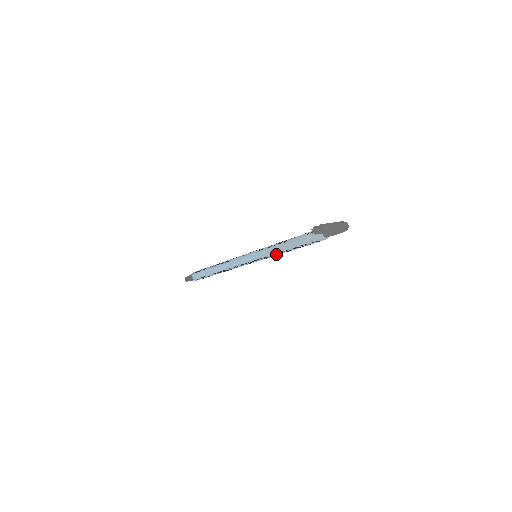
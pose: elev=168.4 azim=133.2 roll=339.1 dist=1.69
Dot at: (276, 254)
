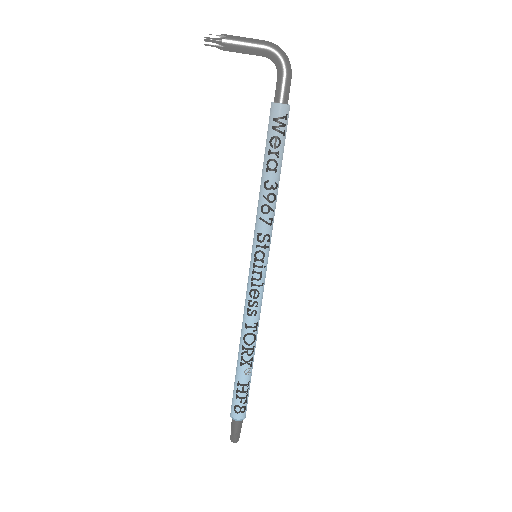
Dot at: (262, 212)
